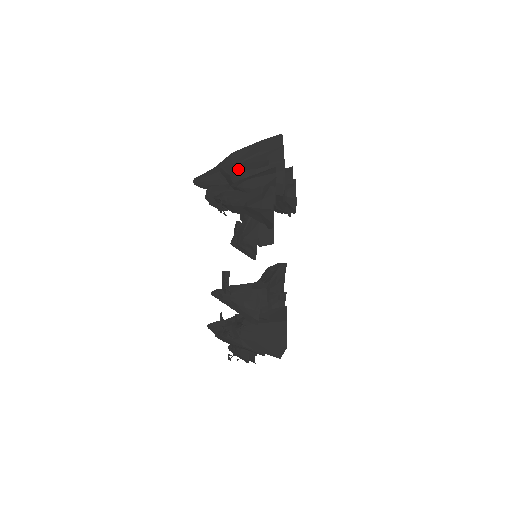
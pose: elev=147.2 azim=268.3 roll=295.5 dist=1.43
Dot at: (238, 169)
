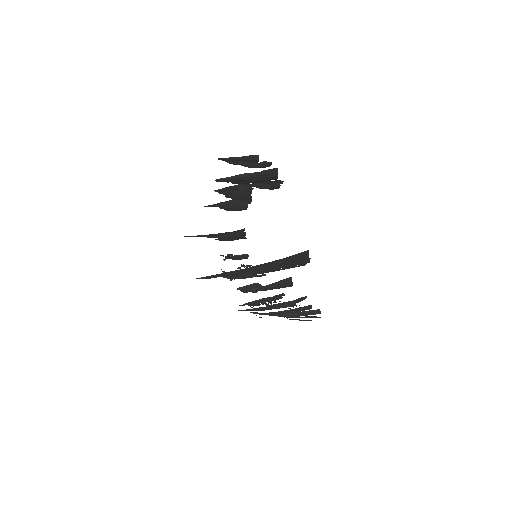
Dot at: occluded
